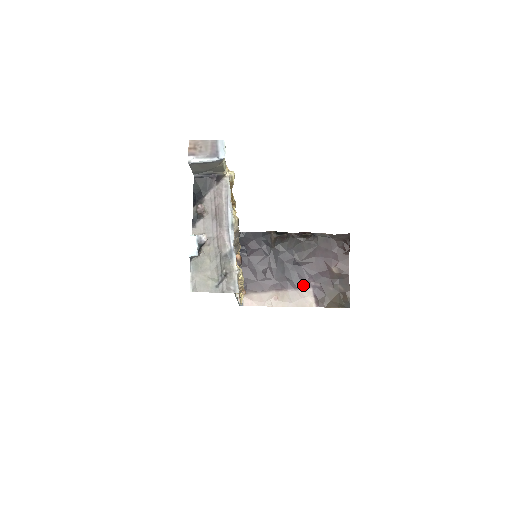
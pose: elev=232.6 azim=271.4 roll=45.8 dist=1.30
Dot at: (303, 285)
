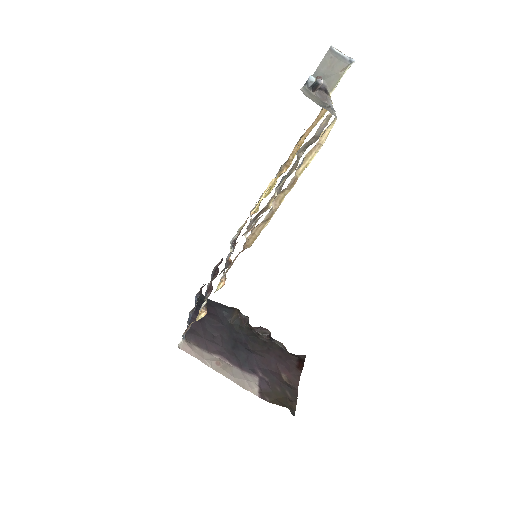
Dot at: (250, 370)
